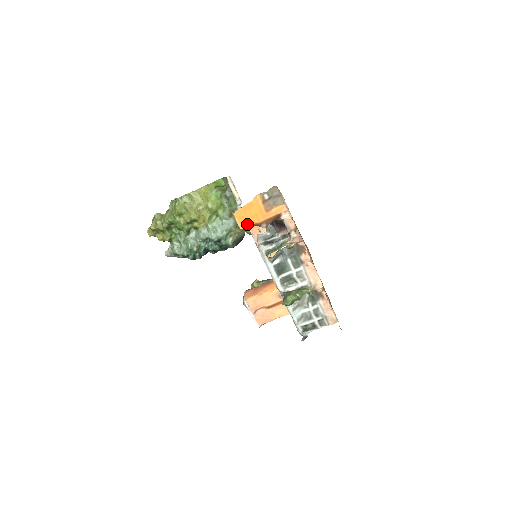
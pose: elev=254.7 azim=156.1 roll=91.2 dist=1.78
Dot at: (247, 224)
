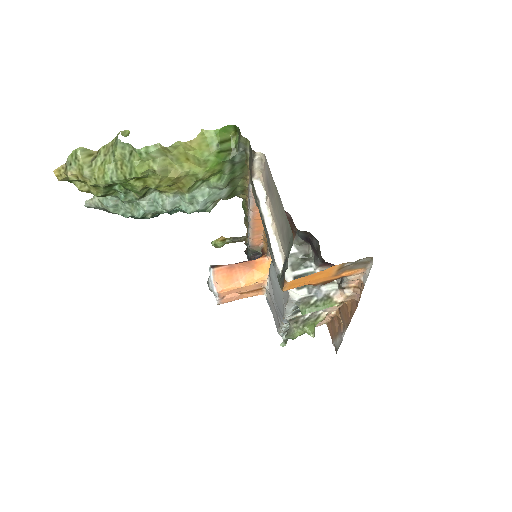
Dot at: (296, 286)
